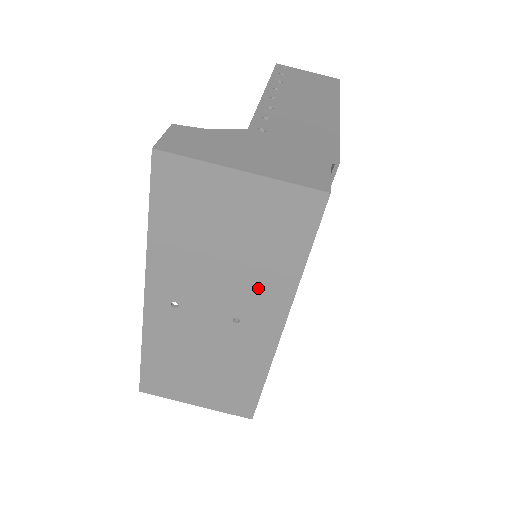
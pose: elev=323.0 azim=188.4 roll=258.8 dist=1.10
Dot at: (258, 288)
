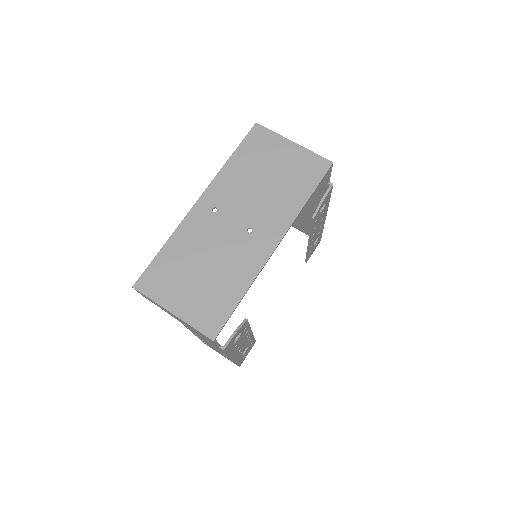
Dot at: (275, 209)
